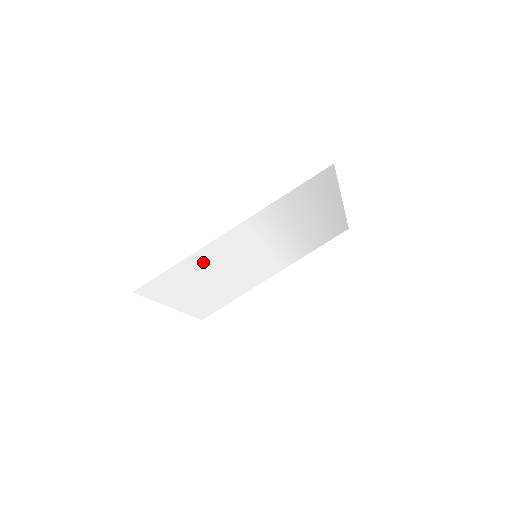
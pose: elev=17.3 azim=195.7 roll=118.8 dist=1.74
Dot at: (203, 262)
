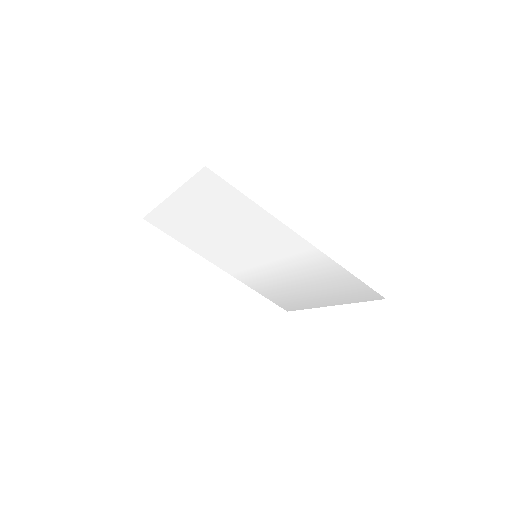
Dot at: (252, 220)
